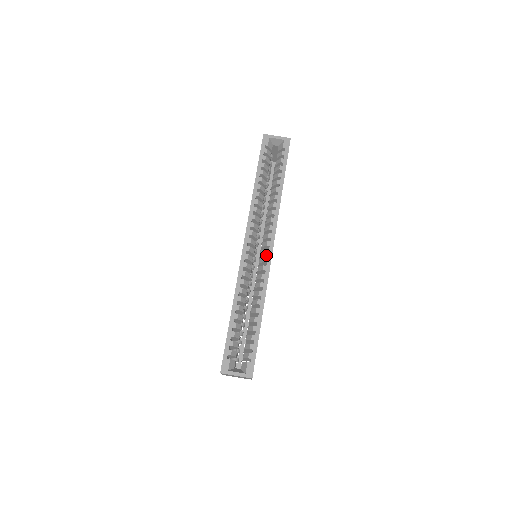
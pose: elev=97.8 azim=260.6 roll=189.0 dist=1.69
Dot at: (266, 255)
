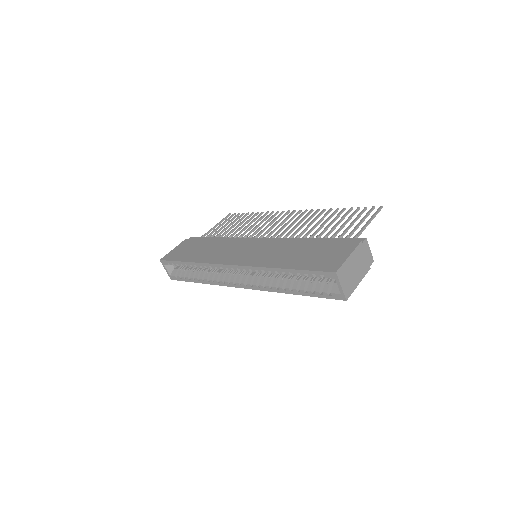
Dot at: (239, 280)
